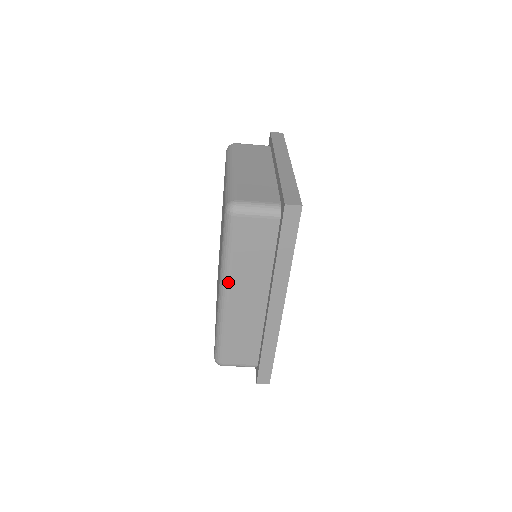
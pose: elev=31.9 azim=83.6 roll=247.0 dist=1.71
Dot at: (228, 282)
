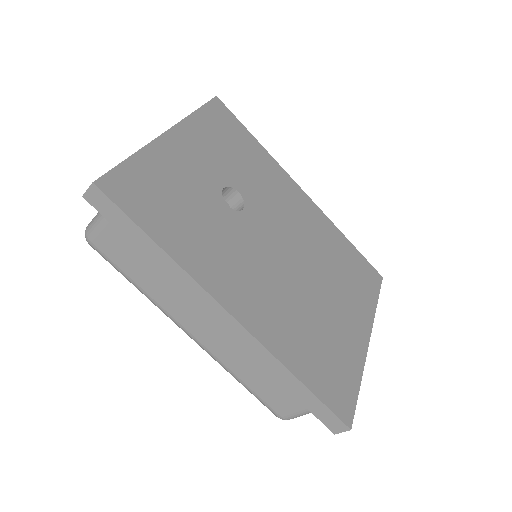
Dot at: (170, 316)
